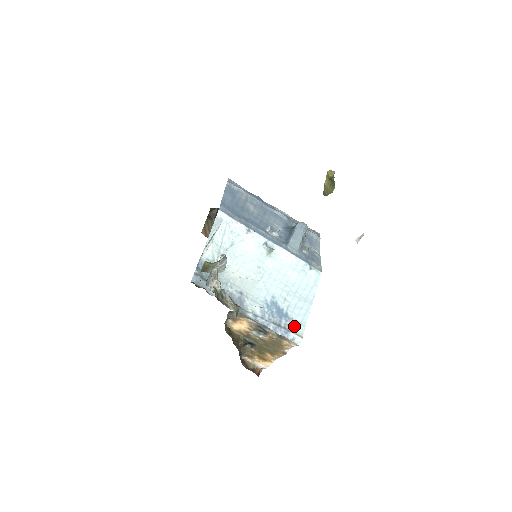
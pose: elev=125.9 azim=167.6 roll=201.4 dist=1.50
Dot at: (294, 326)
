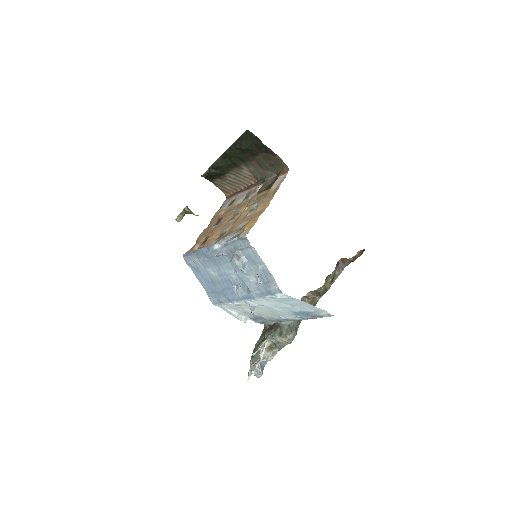
Dot at: (319, 313)
